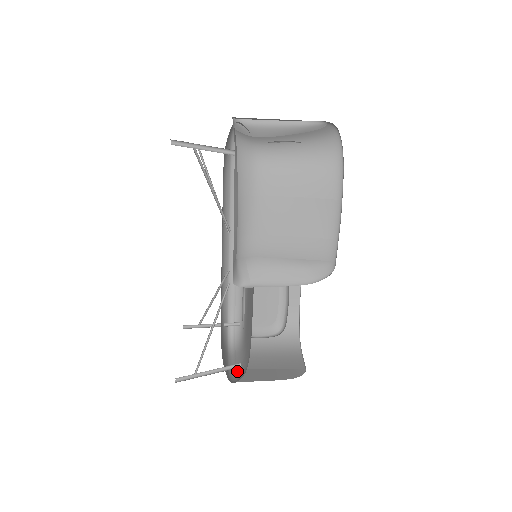
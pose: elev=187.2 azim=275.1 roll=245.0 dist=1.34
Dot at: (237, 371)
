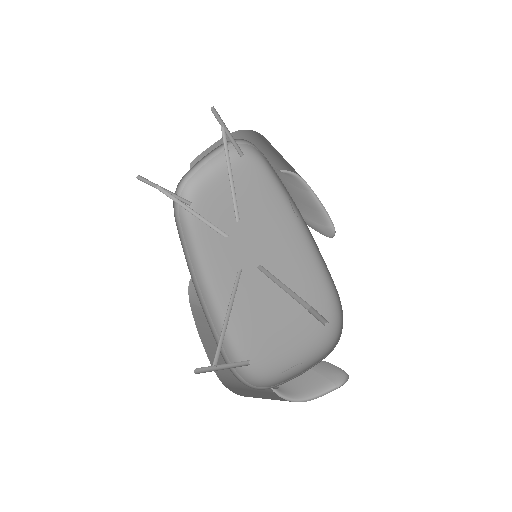
Dot at: (312, 365)
